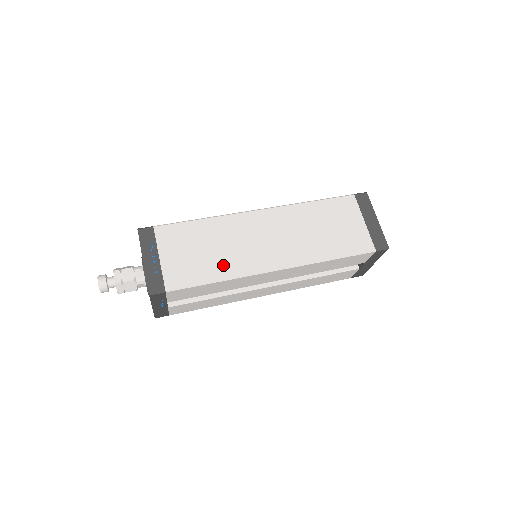
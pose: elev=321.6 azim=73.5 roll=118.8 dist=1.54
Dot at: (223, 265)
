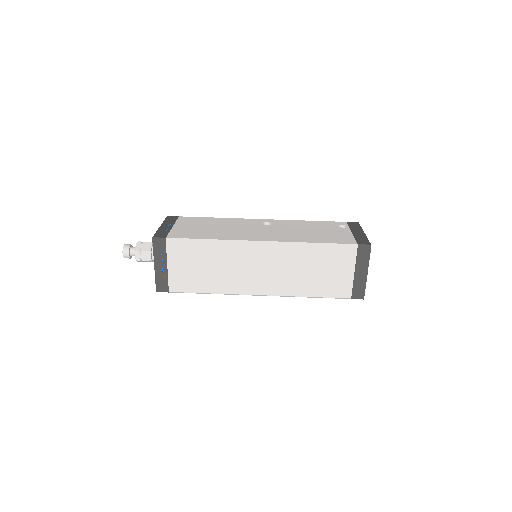
Dot at: (217, 283)
